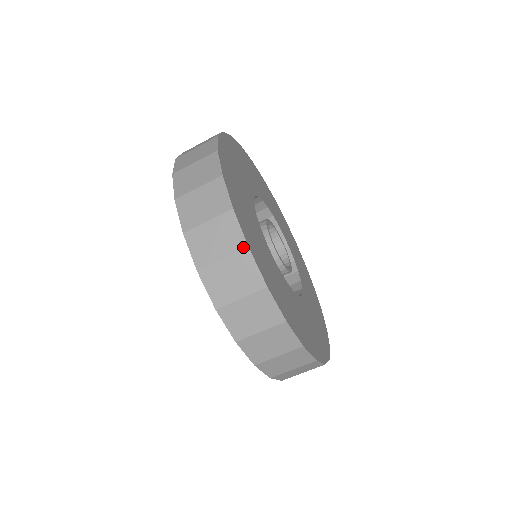
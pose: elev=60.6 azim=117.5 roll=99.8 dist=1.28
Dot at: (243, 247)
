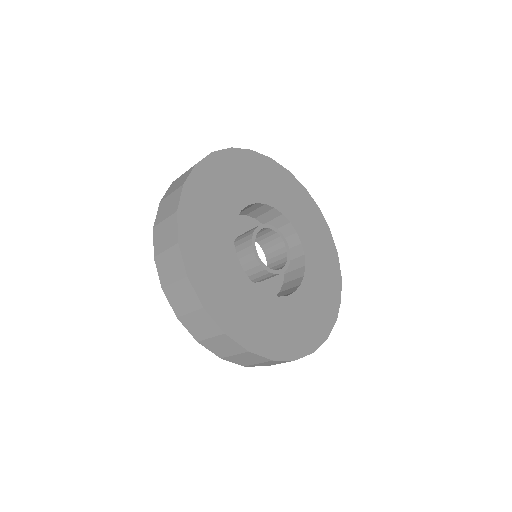
Dot at: (176, 242)
